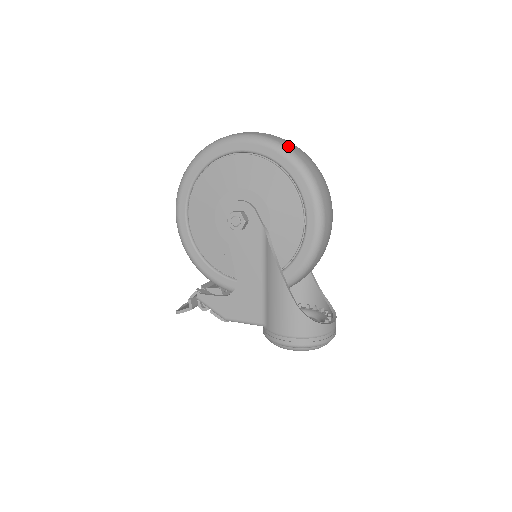
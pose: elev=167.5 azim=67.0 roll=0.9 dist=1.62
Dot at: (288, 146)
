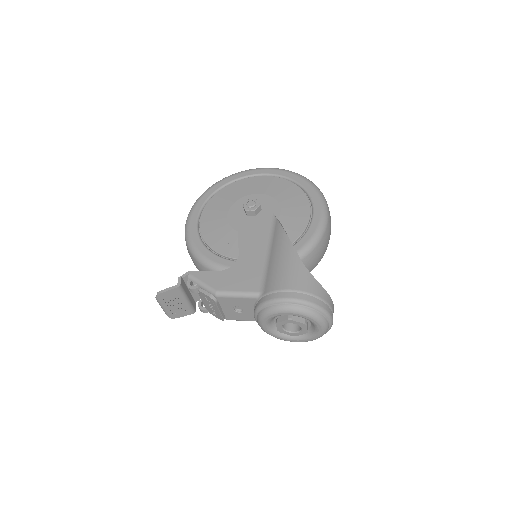
Dot at: occluded
